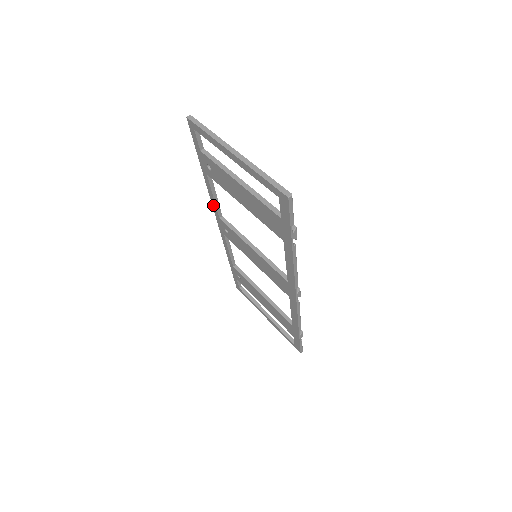
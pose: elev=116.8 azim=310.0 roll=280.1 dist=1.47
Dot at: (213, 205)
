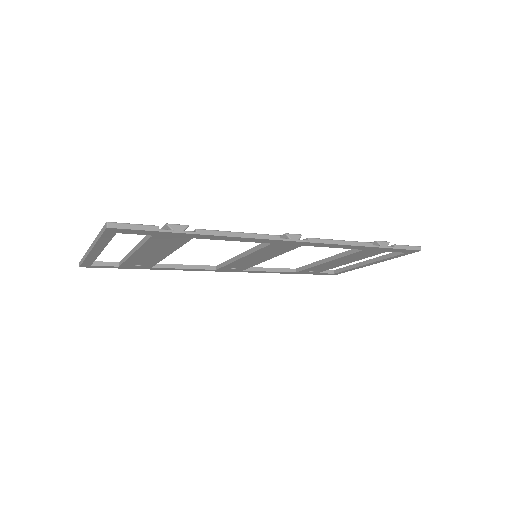
Dot at: occluded
